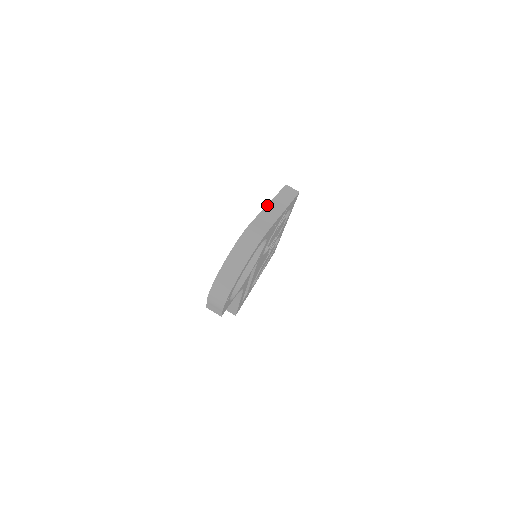
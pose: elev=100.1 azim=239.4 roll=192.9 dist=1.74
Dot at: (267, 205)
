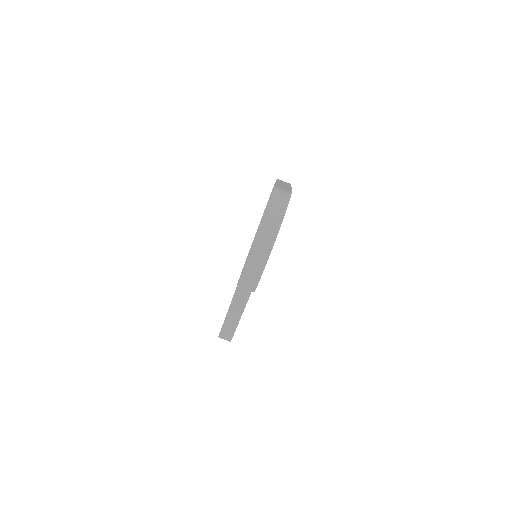
Dot at: (276, 182)
